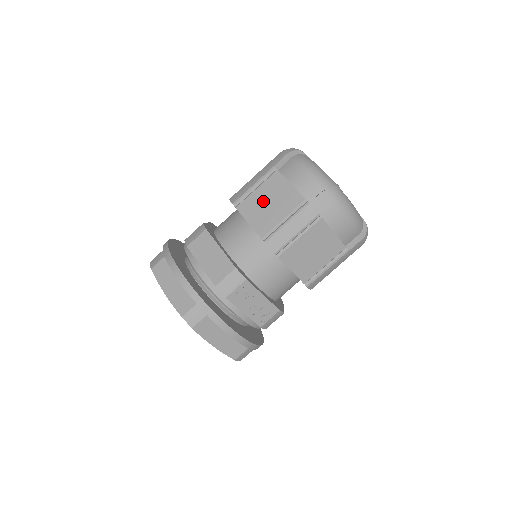
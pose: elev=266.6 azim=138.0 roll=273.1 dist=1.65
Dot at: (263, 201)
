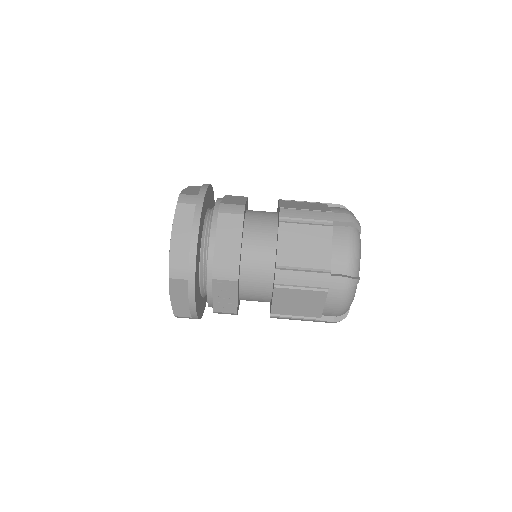
Dot at: (302, 239)
